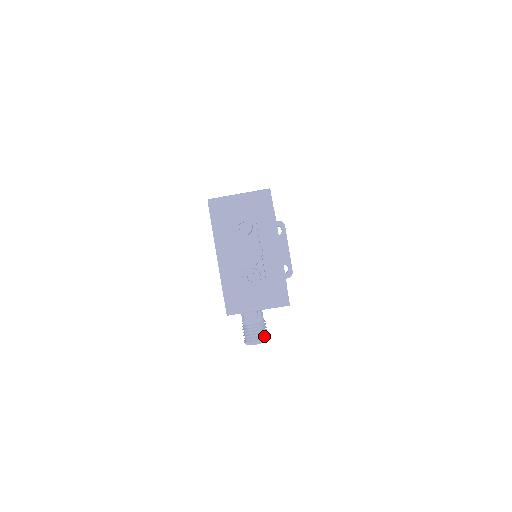
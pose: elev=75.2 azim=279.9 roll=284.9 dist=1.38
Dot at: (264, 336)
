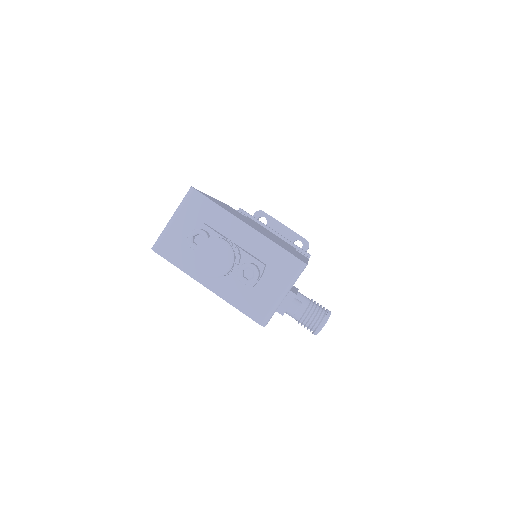
Dot at: (324, 313)
